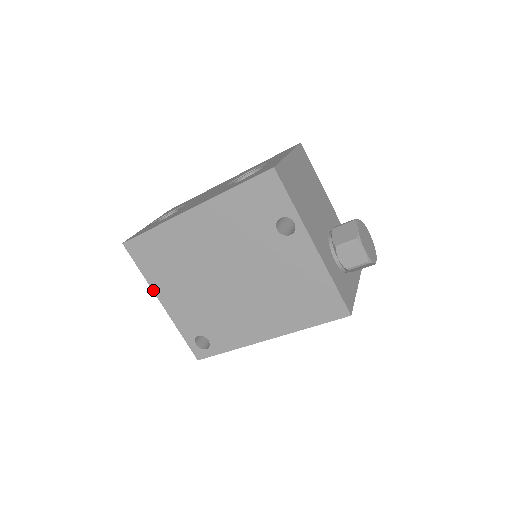
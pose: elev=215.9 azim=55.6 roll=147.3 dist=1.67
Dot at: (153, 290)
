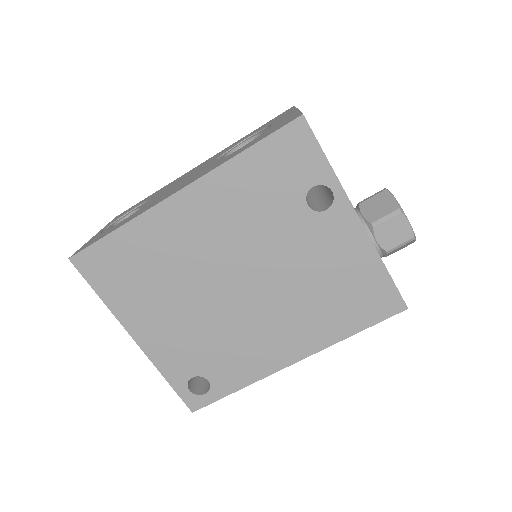
Dot at: (121, 322)
